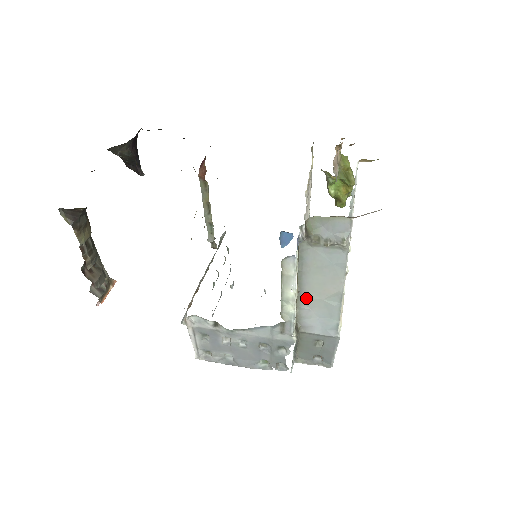
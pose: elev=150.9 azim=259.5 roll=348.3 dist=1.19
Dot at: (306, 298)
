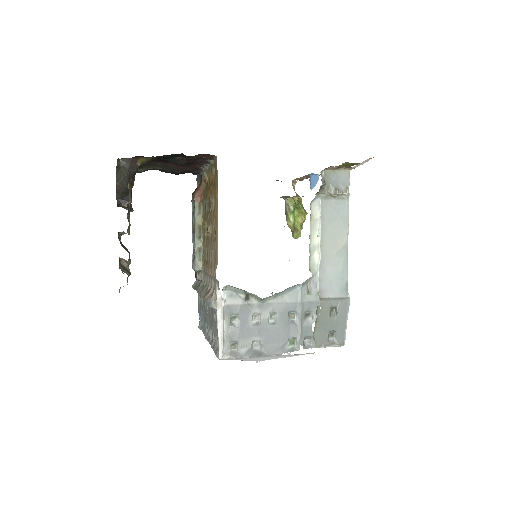
Dot at: (321, 256)
